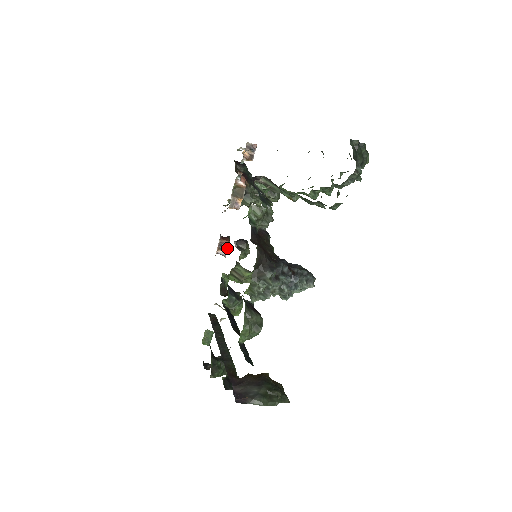
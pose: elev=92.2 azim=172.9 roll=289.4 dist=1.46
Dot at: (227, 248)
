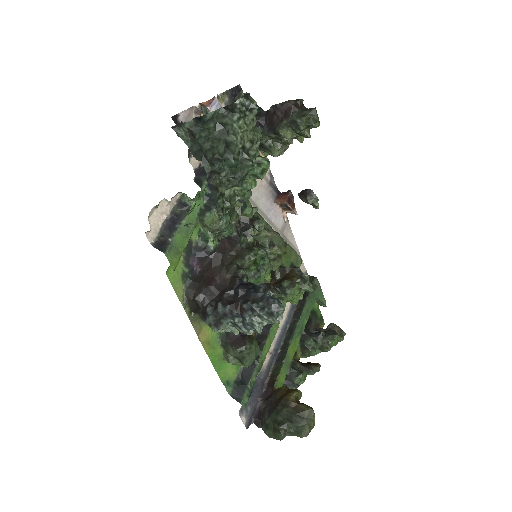
Dot at: (289, 208)
